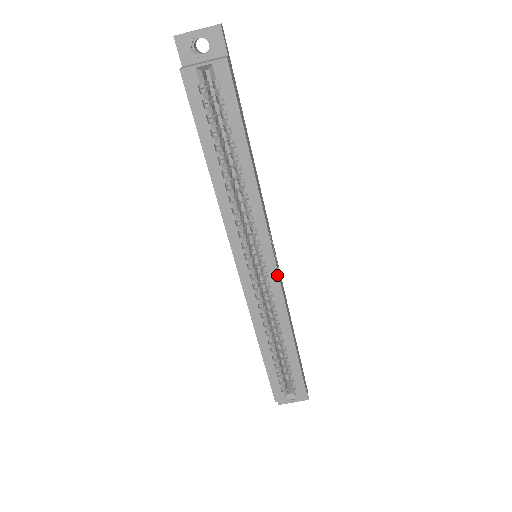
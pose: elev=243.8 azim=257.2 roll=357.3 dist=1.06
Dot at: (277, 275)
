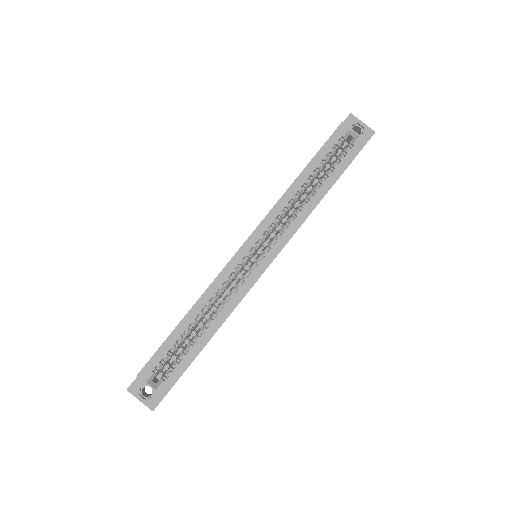
Dot at: (260, 275)
